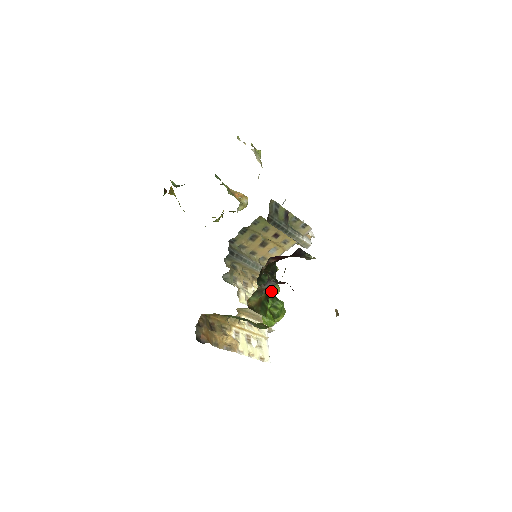
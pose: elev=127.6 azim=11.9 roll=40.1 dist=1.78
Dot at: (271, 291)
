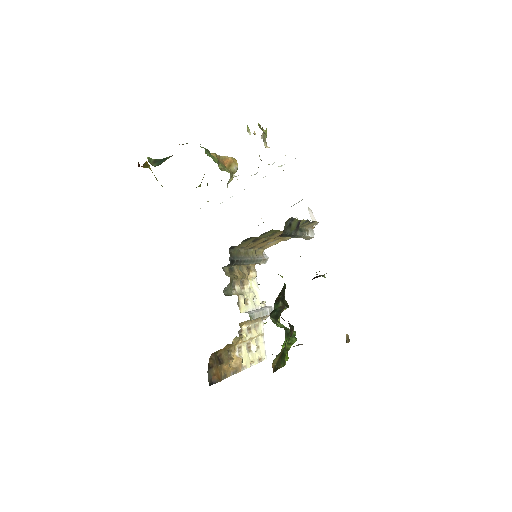
Dot at: occluded
